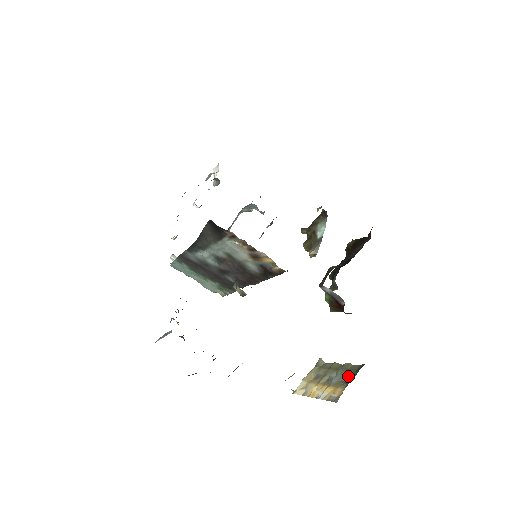
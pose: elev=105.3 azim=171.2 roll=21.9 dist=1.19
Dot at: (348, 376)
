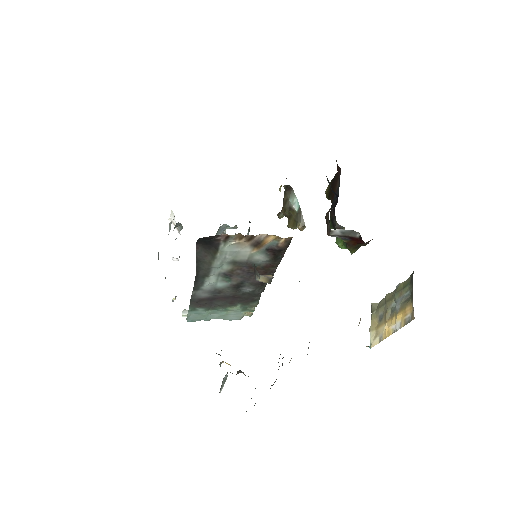
Dot at: (407, 293)
